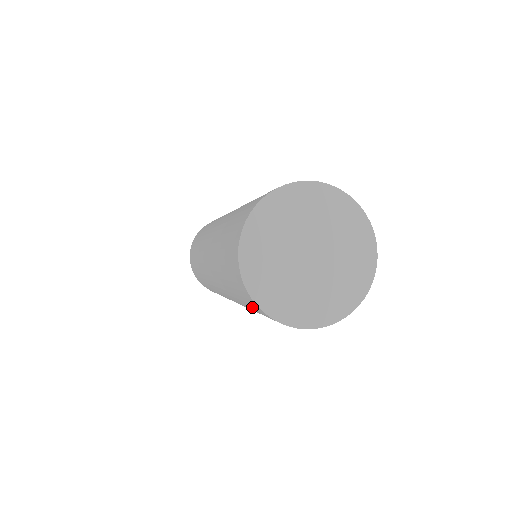
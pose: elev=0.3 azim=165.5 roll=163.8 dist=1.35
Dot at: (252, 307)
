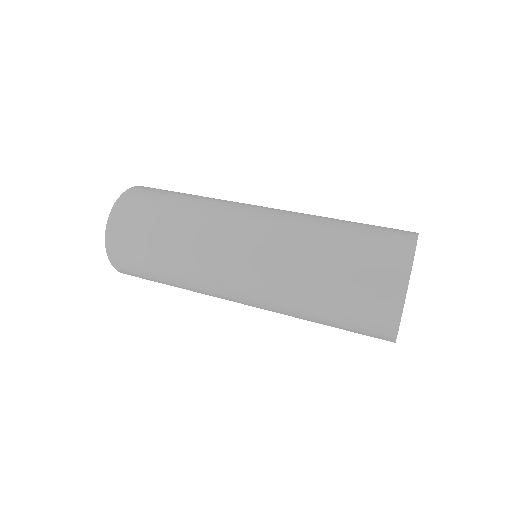
Dot at: occluded
